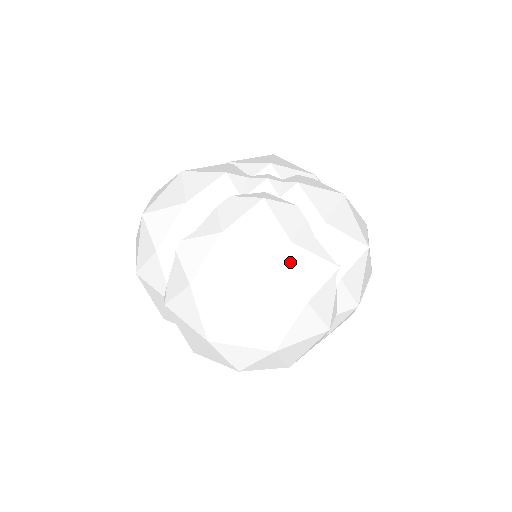
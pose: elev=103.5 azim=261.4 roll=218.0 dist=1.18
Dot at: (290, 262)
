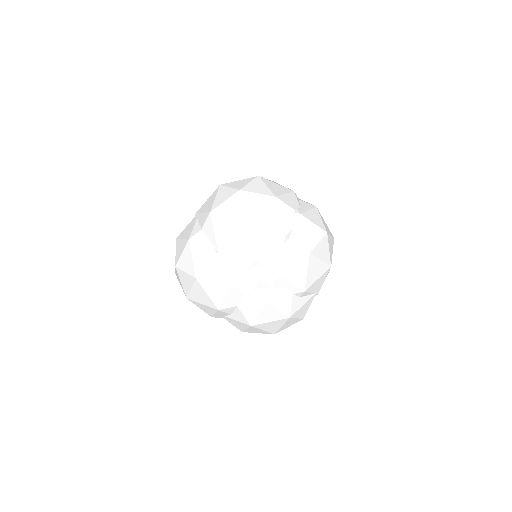
Dot at: (291, 320)
